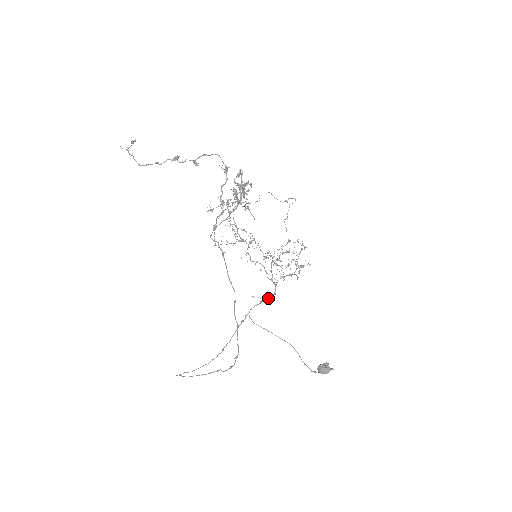
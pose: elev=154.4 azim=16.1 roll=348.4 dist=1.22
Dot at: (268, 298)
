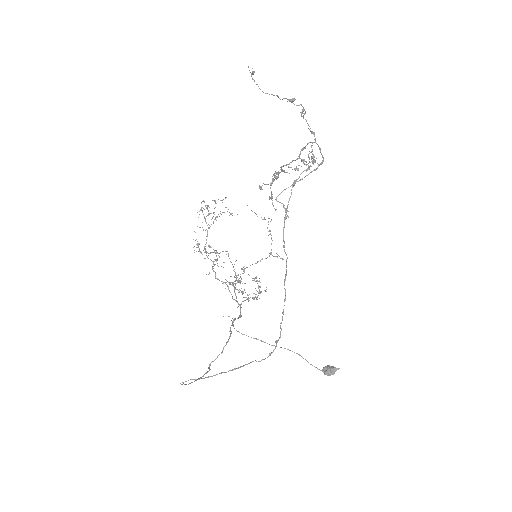
Dot at: (237, 318)
